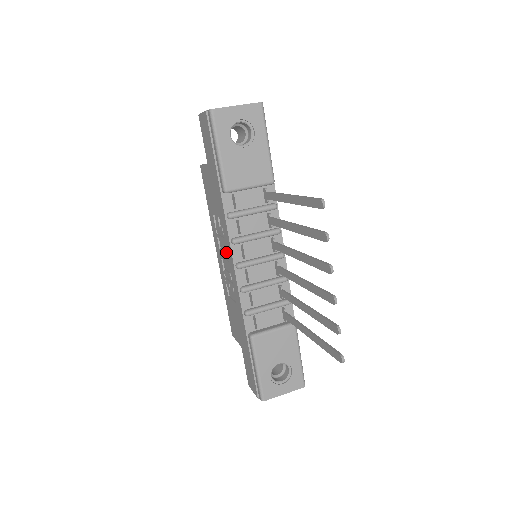
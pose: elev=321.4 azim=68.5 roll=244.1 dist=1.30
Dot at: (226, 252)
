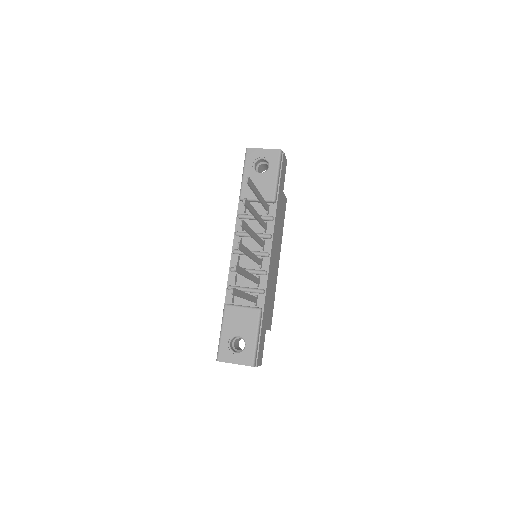
Dot at: occluded
